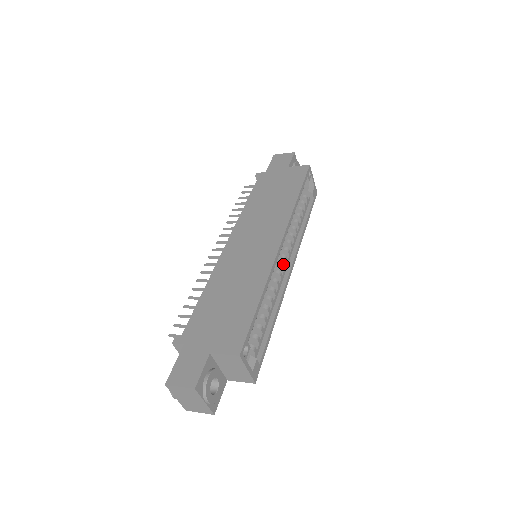
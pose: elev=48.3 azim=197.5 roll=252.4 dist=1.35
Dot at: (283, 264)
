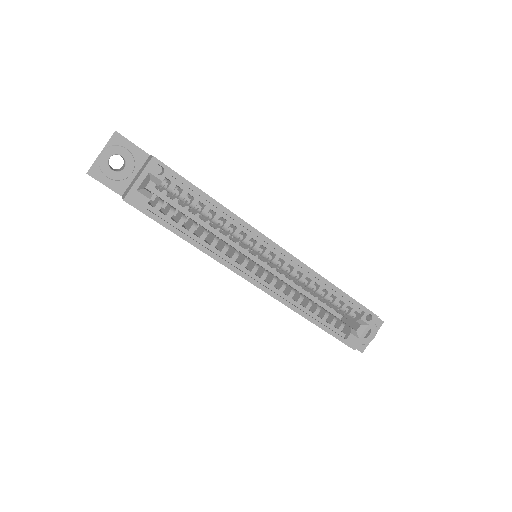
Dot at: (257, 268)
